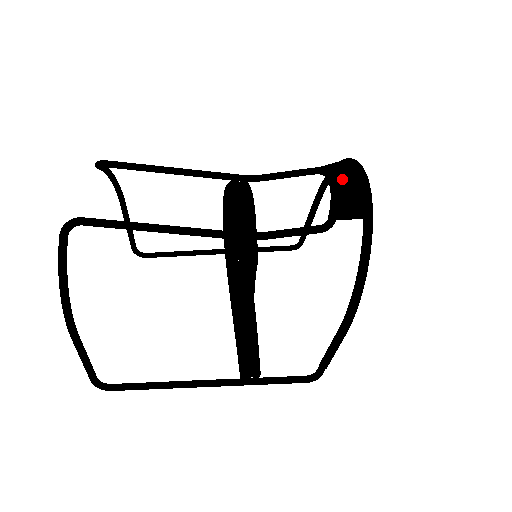
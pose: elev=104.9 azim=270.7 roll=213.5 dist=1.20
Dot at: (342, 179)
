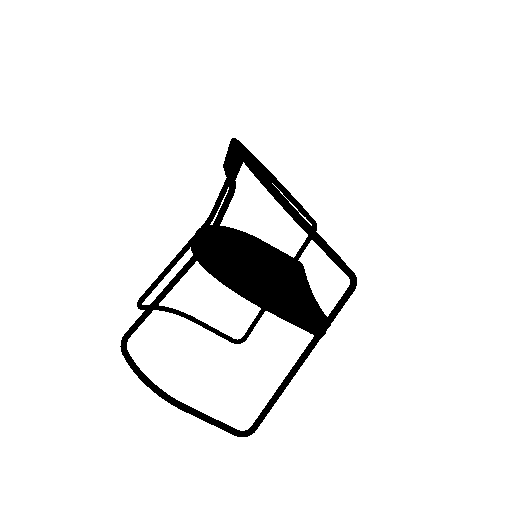
Dot at: (225, 158)
